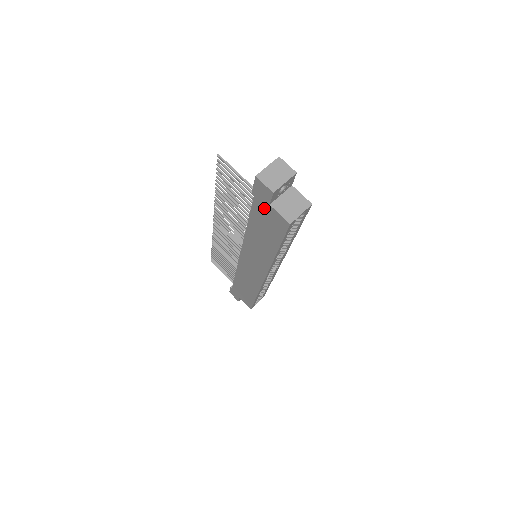
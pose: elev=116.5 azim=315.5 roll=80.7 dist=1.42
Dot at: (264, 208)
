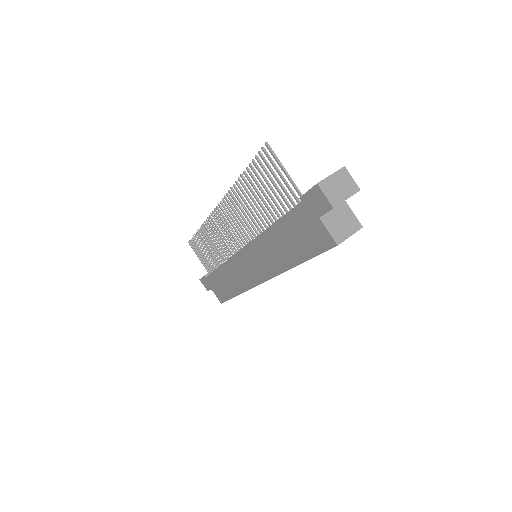
Dot at: (308, 218)
